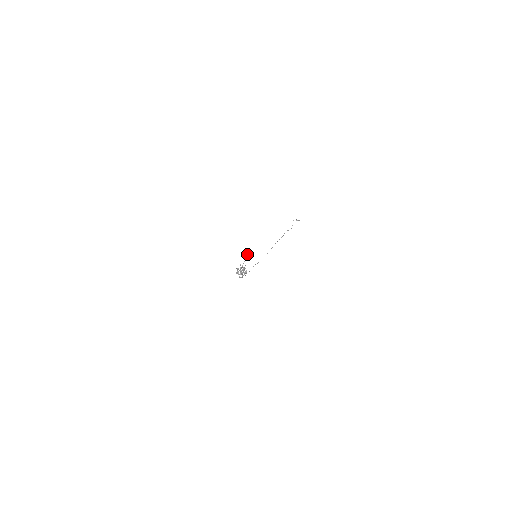
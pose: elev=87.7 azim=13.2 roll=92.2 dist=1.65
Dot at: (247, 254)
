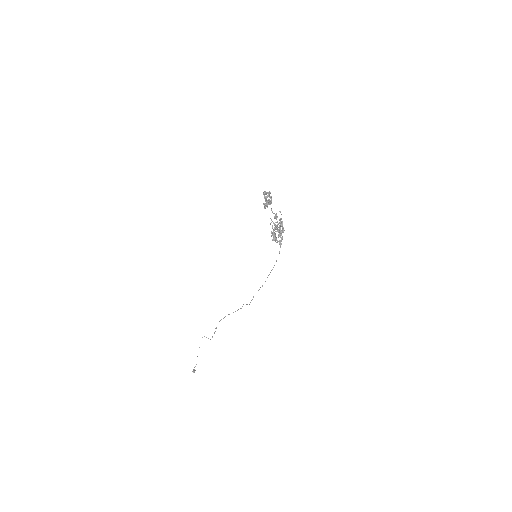
Dot at: (269, 194)
